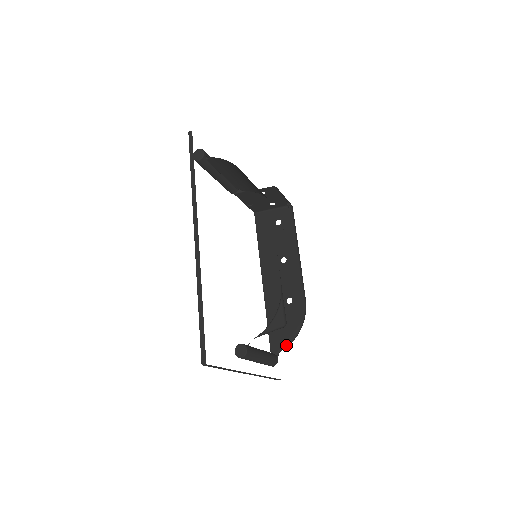
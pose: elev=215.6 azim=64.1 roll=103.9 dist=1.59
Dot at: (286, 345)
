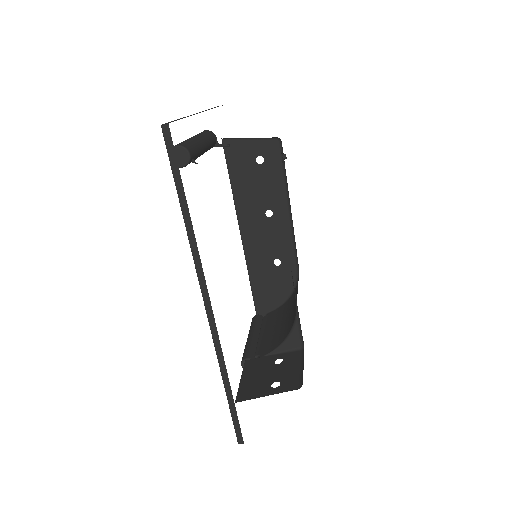
Dot at: (274, 307)
